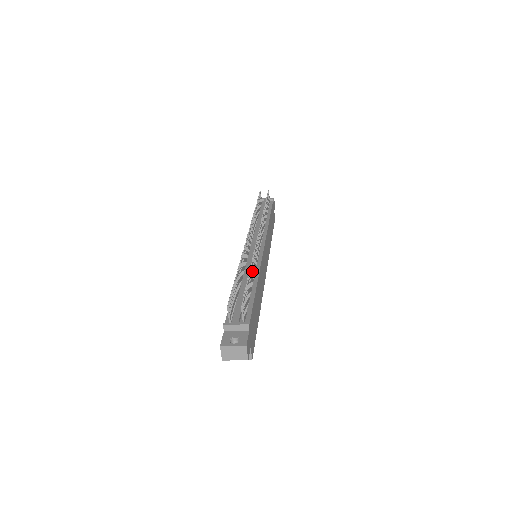
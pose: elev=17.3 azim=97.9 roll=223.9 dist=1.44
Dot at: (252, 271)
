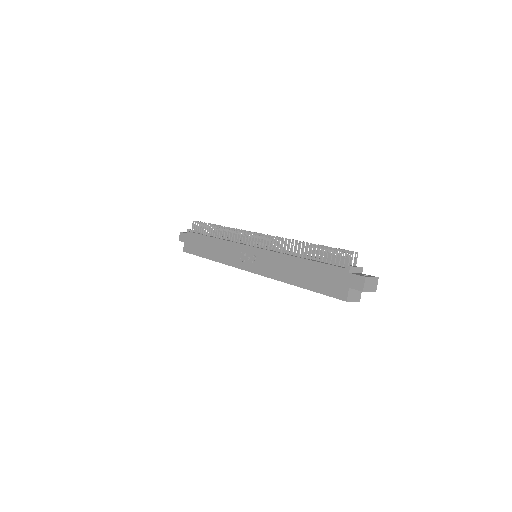
Dot at: occluded
